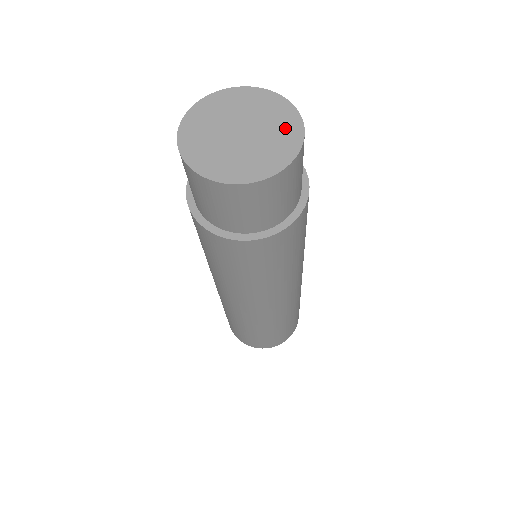
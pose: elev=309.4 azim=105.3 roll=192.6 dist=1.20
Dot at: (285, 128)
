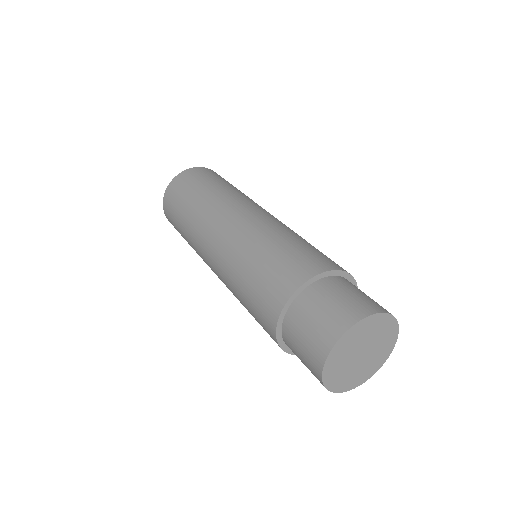
Dot at: (384, 328)
